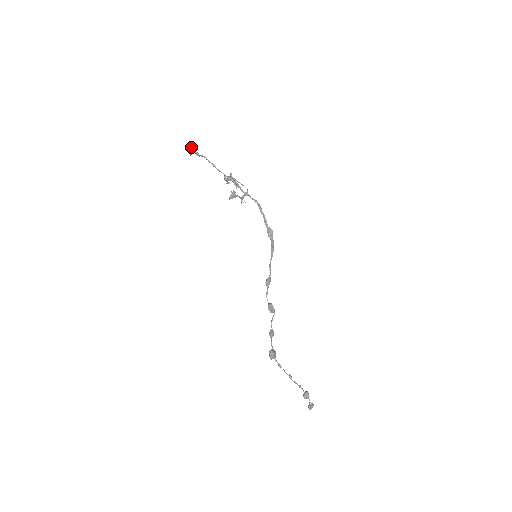
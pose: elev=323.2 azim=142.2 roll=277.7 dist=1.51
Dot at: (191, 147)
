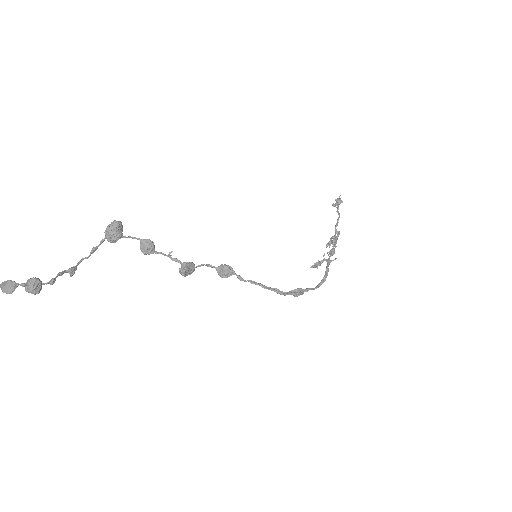
Dot at: (340, 195)
